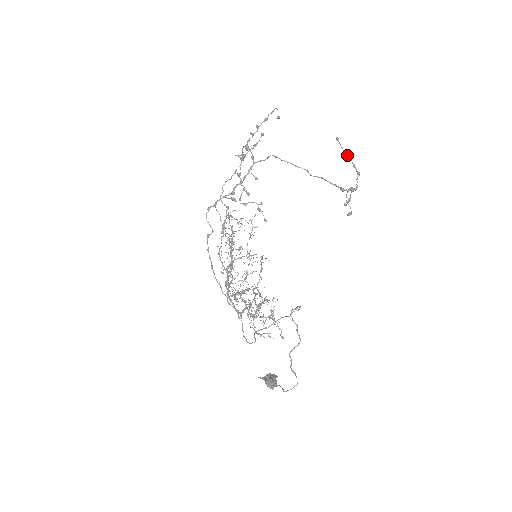
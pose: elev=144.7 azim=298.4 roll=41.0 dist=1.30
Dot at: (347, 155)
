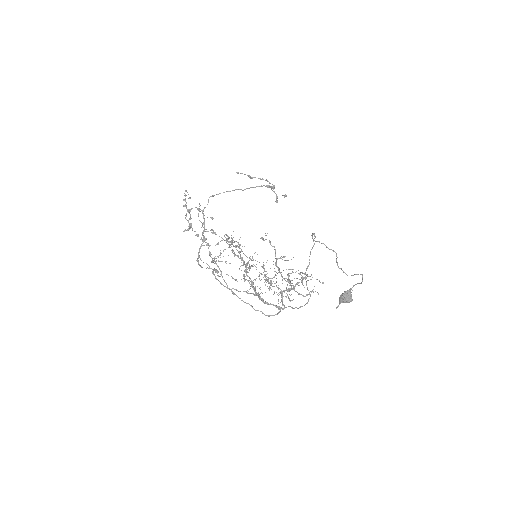
Dot at: (251, 177)
